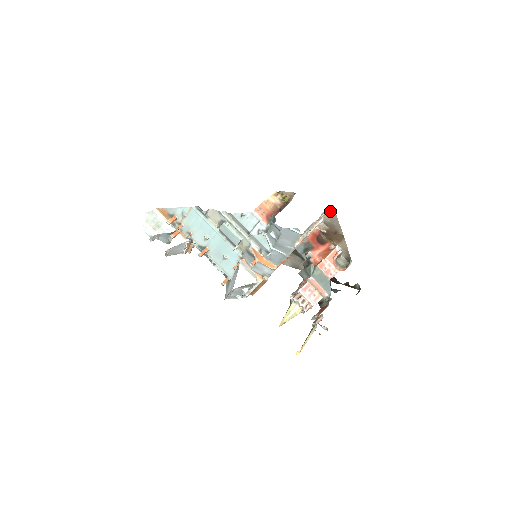
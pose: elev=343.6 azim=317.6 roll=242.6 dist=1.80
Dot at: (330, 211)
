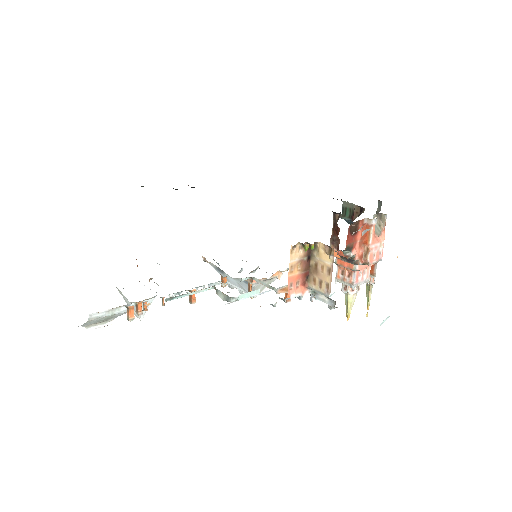
Dot at: occluded
